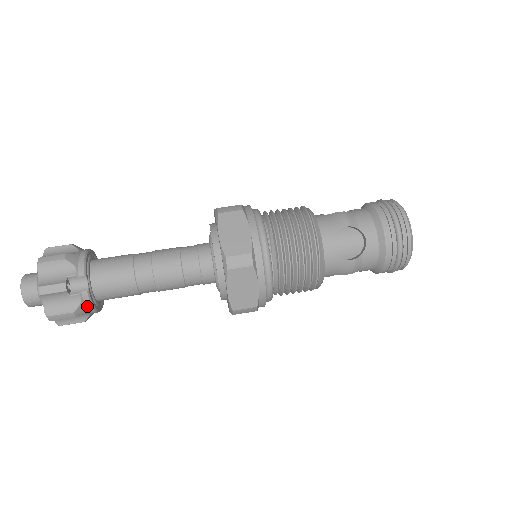
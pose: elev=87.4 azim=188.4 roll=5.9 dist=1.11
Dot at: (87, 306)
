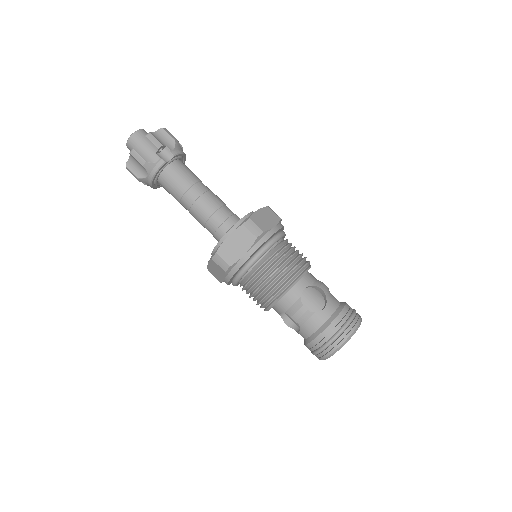
Dot at: (154, 169)
